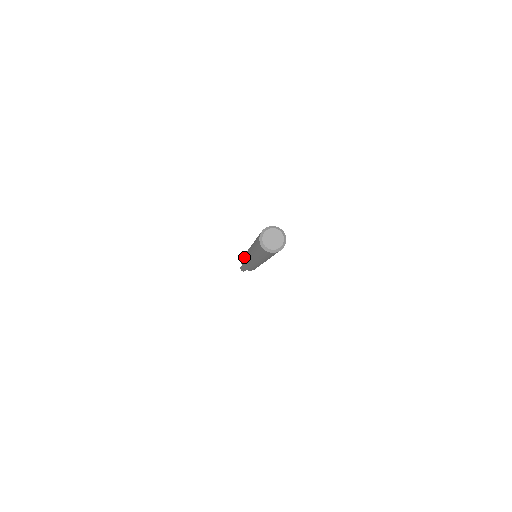
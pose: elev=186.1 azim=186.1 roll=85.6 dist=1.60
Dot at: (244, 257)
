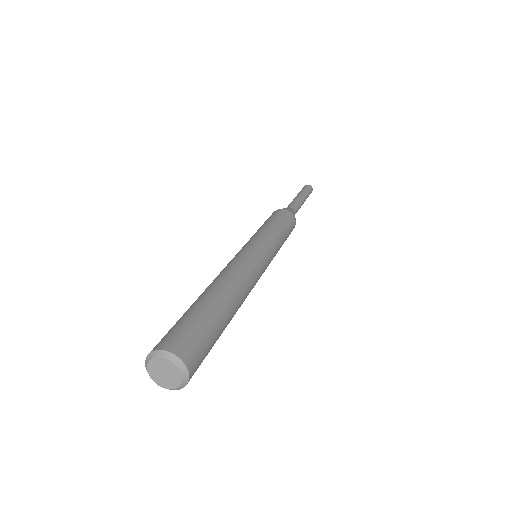
Dot at: occluded
